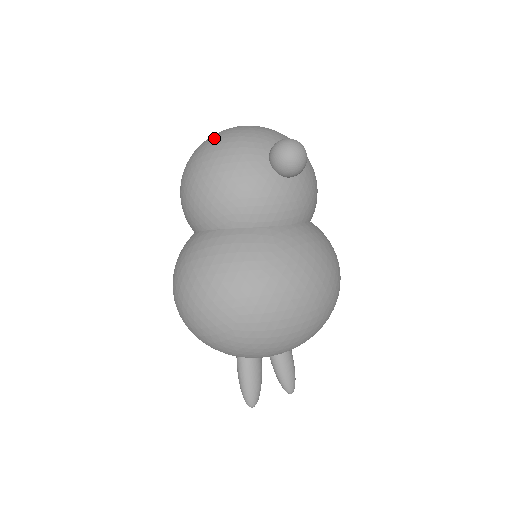
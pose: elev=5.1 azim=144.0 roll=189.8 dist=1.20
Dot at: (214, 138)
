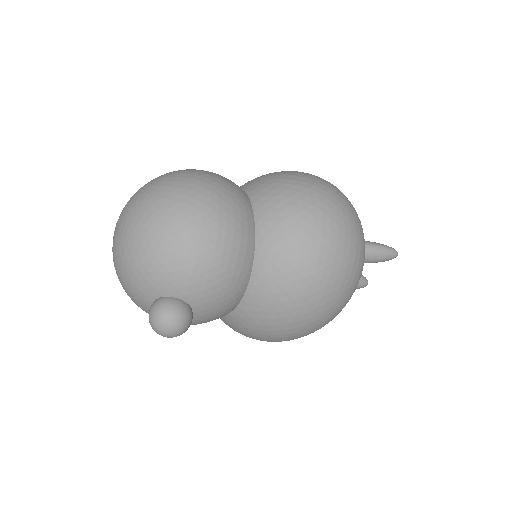
Dot at: occluded
